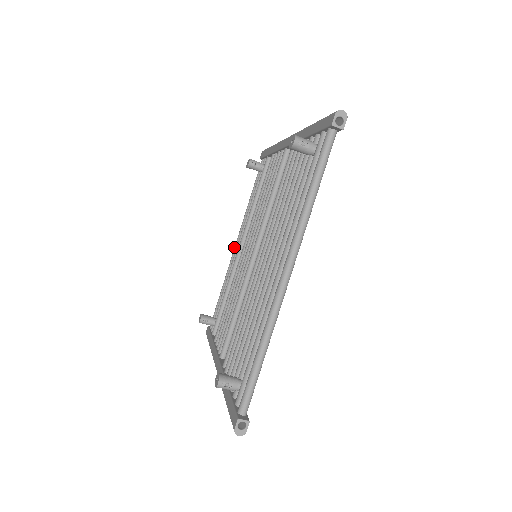
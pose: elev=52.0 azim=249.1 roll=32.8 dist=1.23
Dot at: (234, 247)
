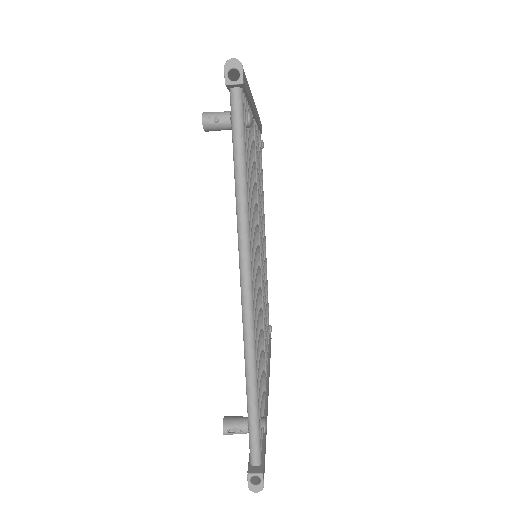
Dot at: occluded
